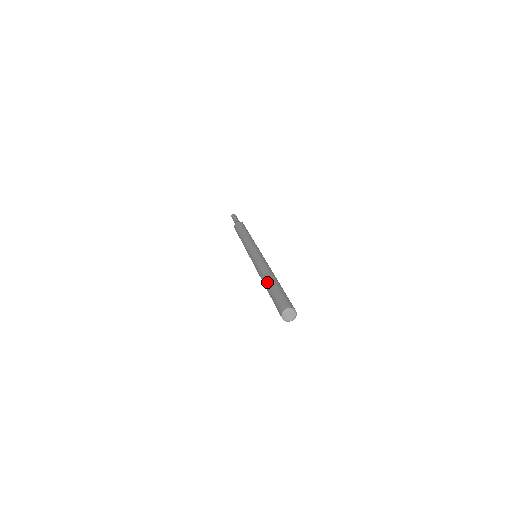
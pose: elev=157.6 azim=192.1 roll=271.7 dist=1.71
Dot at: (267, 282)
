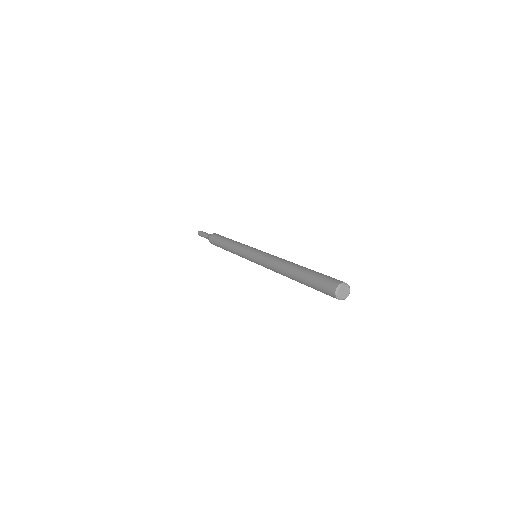
Dot at: (292, 276)
